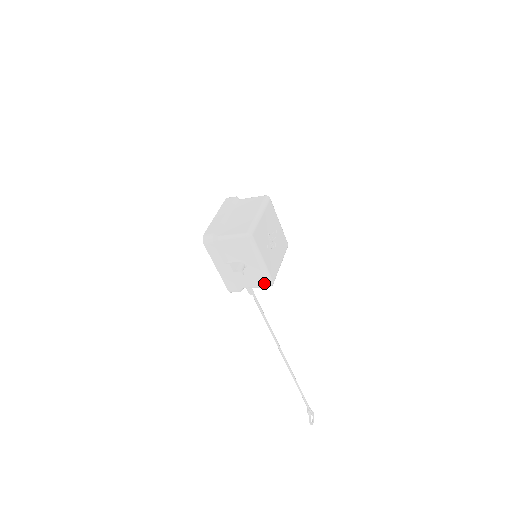
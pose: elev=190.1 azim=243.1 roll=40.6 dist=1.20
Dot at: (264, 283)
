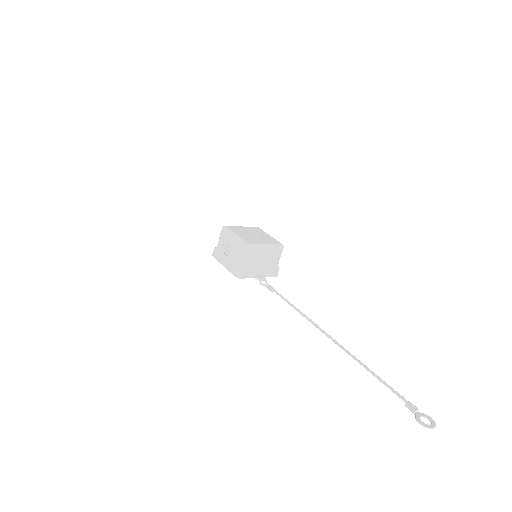
Dot at: (243, 248)
